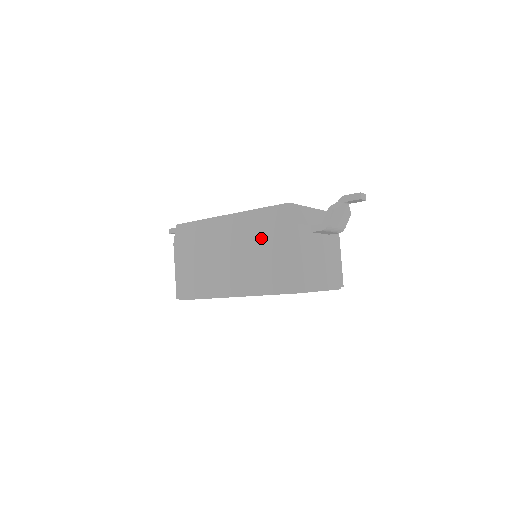
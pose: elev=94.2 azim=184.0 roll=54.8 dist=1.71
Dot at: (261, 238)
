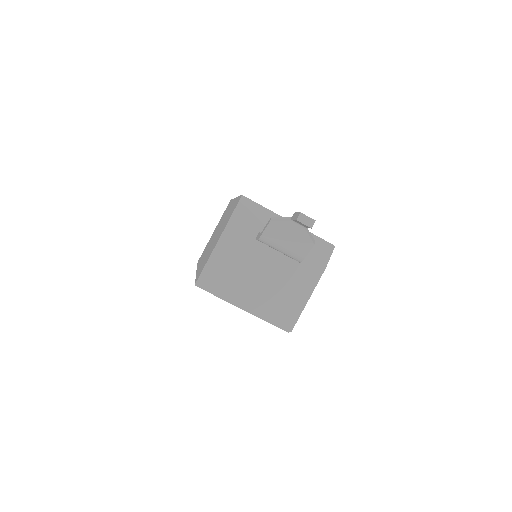
Dot at: (223, 224)
